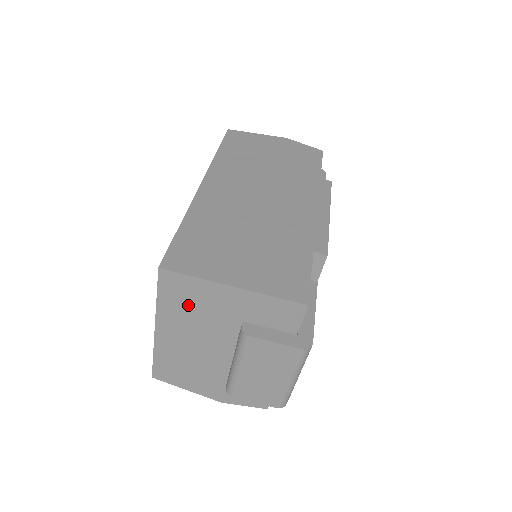
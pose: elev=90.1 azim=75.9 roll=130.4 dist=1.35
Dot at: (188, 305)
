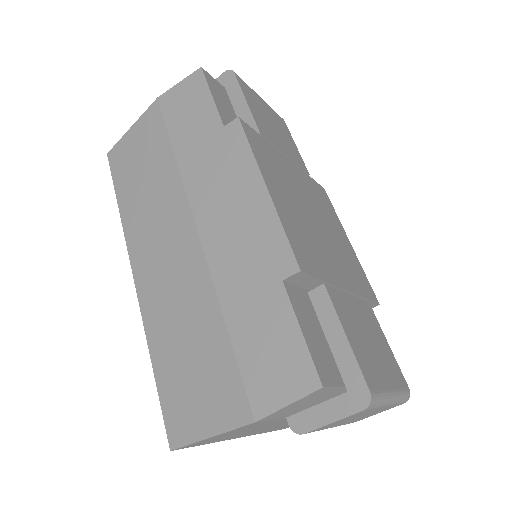
Dot at: occluded
